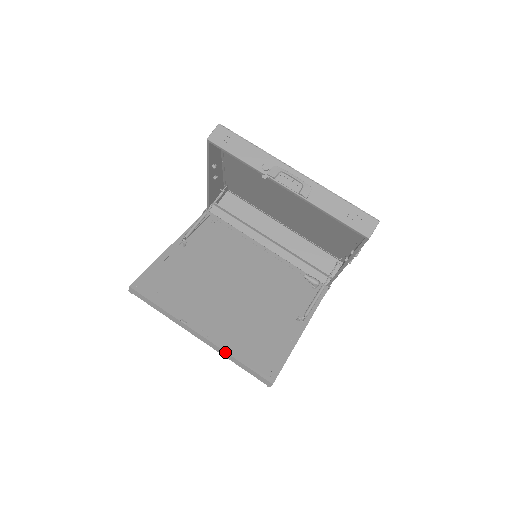
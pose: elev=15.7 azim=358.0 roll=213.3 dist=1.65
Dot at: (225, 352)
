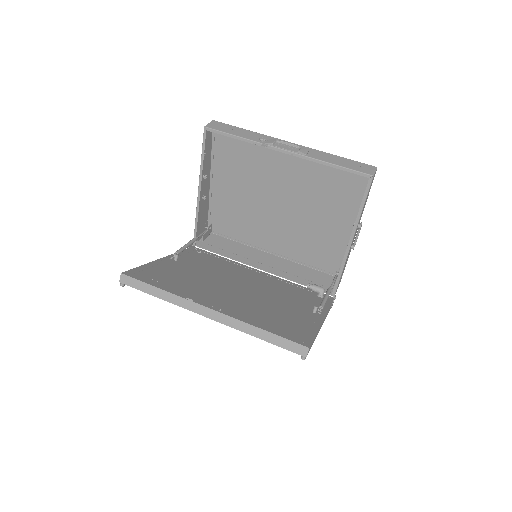
Dot at: (244, 323)
